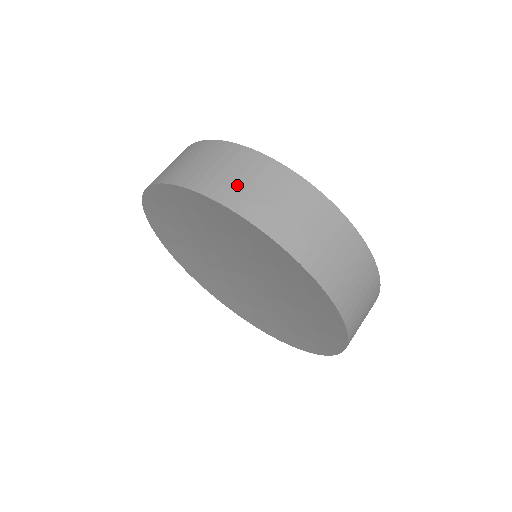
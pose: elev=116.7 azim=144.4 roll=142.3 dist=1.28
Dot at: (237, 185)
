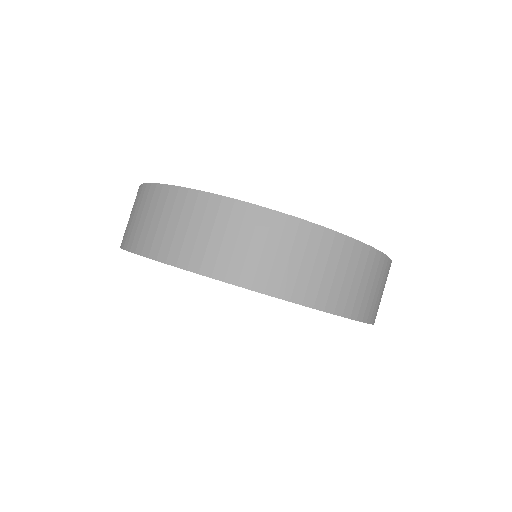
Dot at: (197, 243)
